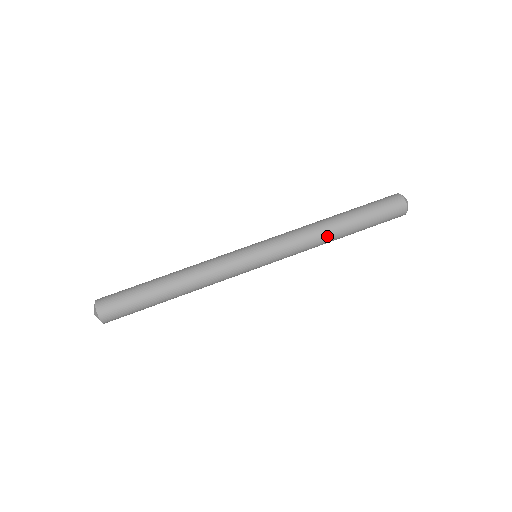
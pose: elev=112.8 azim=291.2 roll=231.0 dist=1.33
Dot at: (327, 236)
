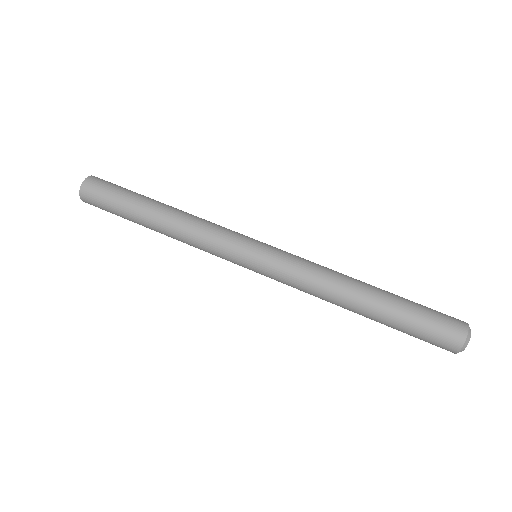
Dot at: (341, 294)
